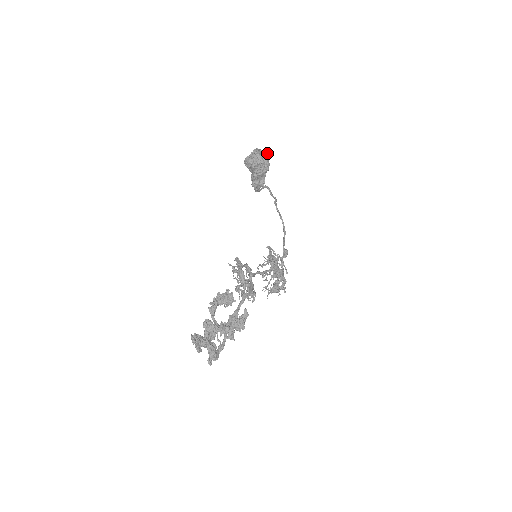
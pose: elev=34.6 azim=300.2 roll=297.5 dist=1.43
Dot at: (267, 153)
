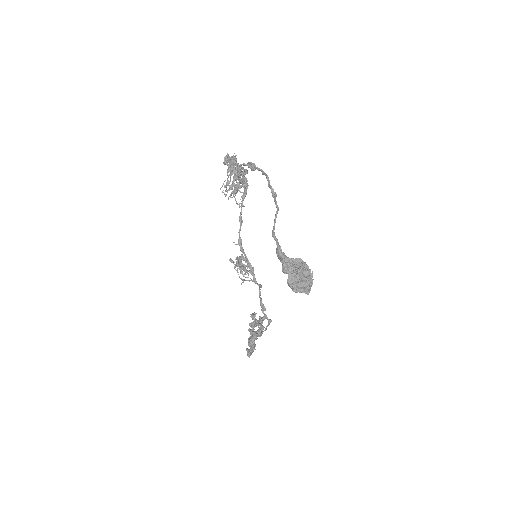
Dot at: occluded
